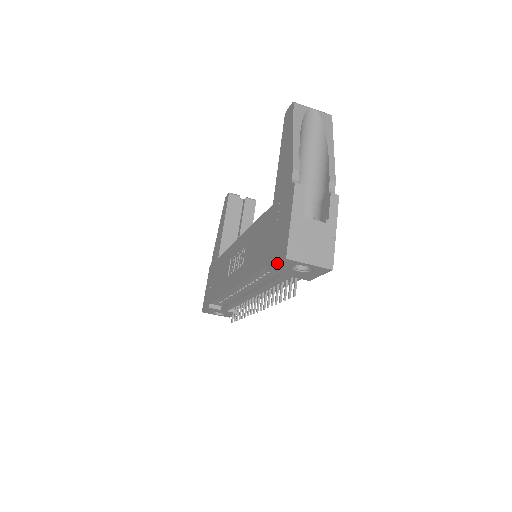
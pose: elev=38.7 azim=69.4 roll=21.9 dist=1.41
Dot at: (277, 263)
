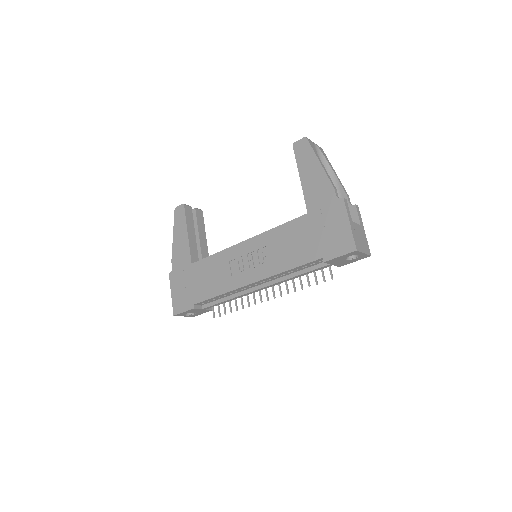
Dot at: (342, 255)
